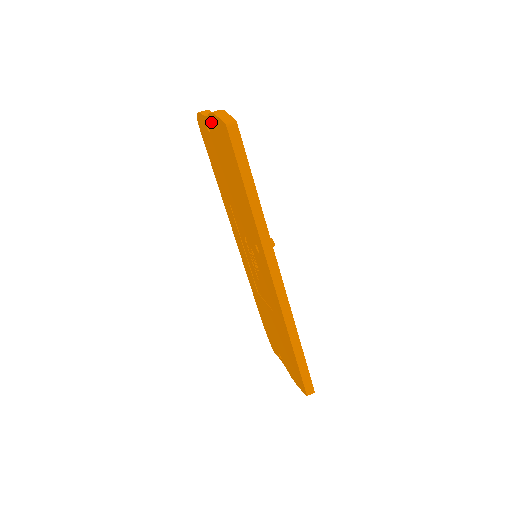
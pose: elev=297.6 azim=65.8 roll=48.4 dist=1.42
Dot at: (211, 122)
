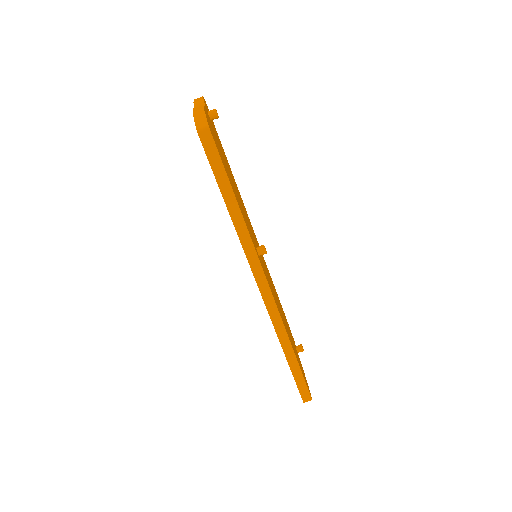
Dot at: occluded
